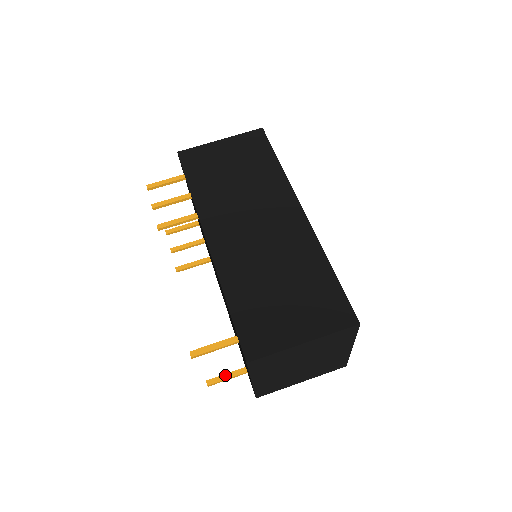
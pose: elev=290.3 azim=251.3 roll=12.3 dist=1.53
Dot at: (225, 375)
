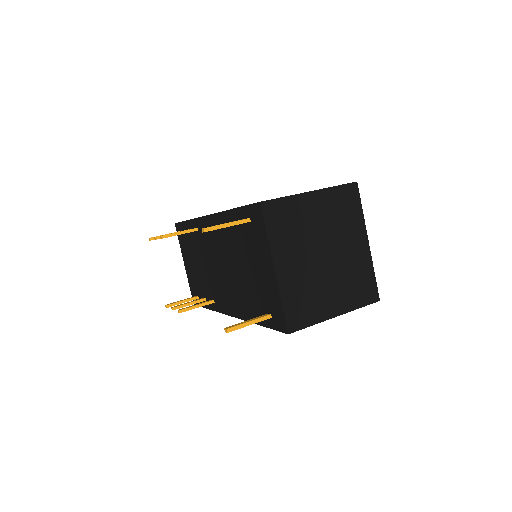
Dot at: (246, 321)
